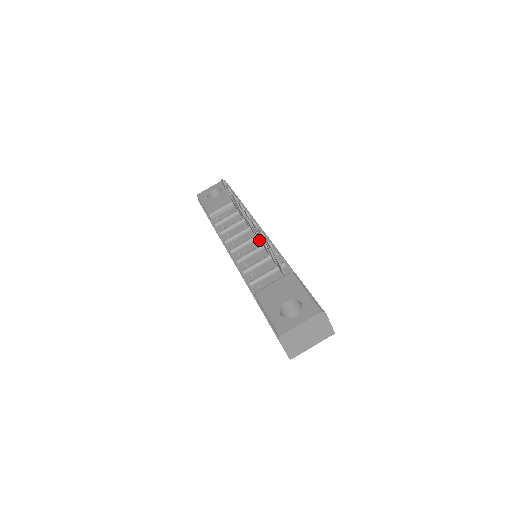
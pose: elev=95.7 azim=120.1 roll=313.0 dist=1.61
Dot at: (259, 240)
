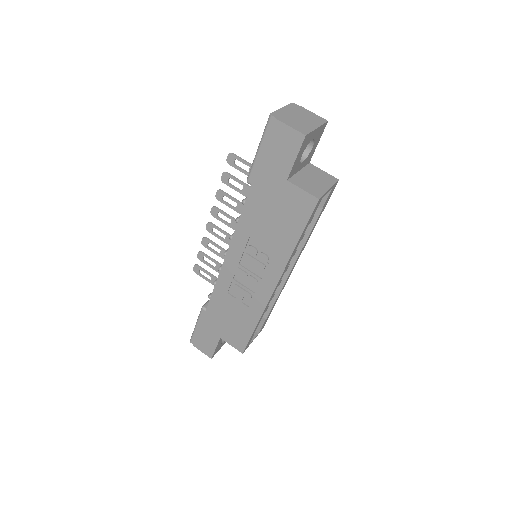
Dot at: occluded
